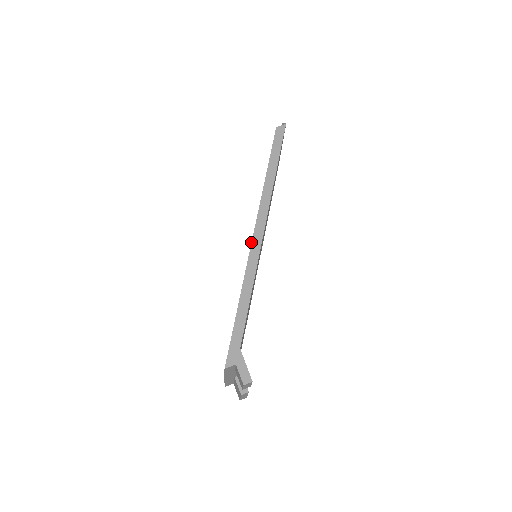
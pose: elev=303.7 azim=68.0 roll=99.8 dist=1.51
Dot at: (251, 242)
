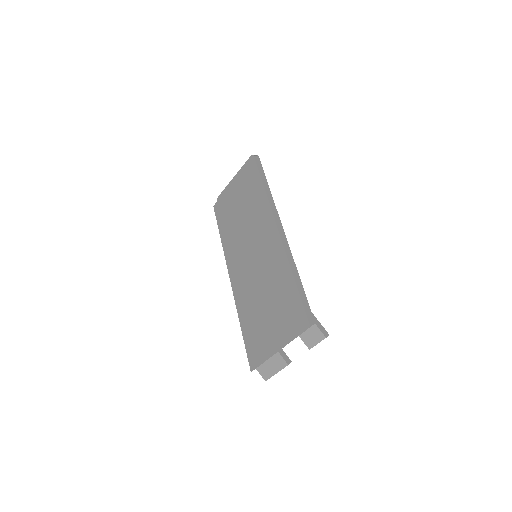
Dot at: (280, 236)
